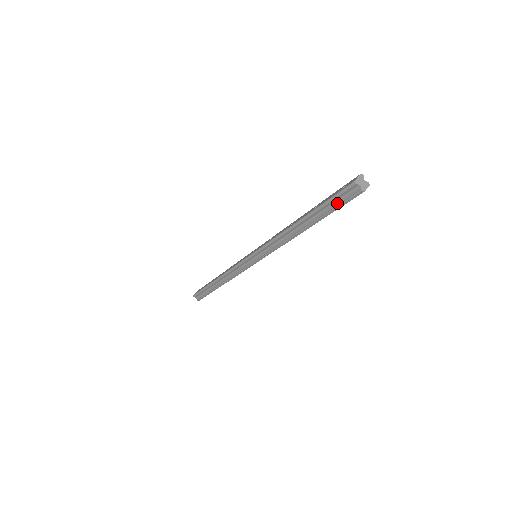
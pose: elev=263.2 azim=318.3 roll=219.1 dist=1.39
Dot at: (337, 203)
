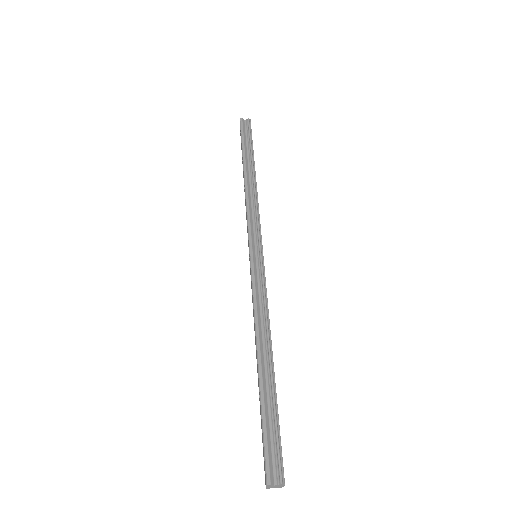
Dot at: (248, 137)
